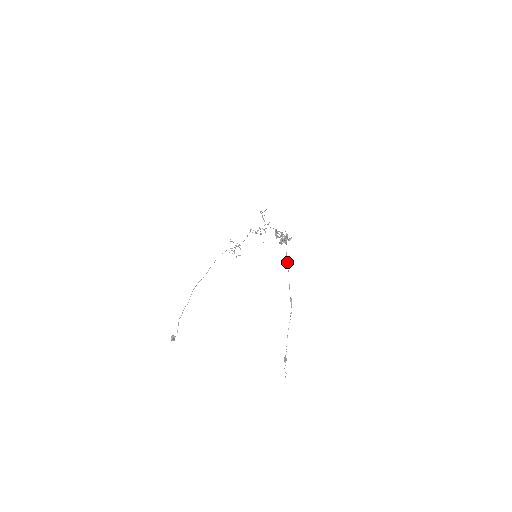
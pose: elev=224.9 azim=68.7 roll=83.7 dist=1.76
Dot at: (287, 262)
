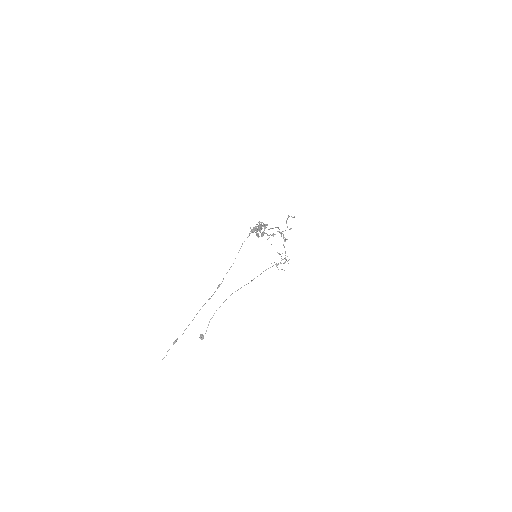
Dot at: (239, 250)
